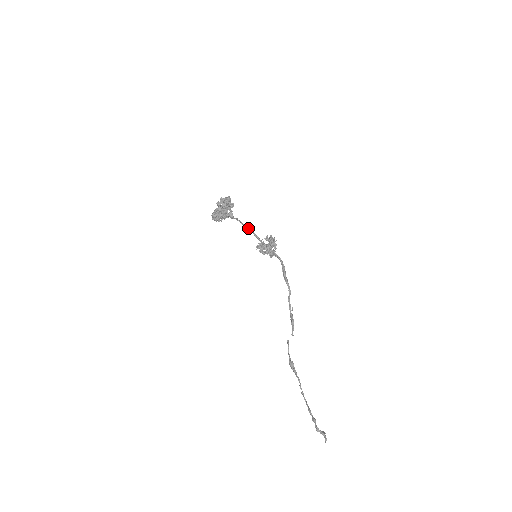
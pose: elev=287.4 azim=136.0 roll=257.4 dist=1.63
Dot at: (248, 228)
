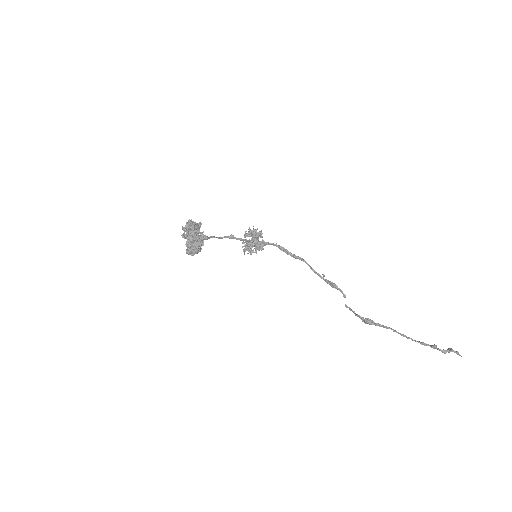
Dot at: occluded
